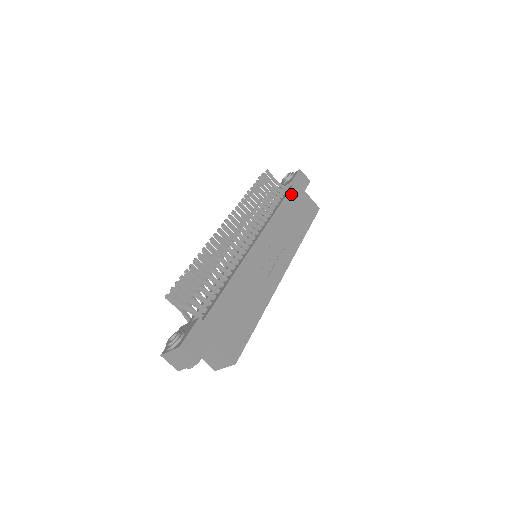
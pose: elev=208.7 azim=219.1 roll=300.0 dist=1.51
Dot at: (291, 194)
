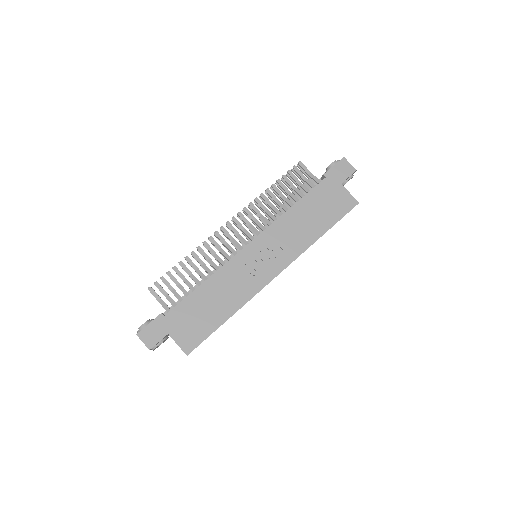
Dot at: (318, 189)
